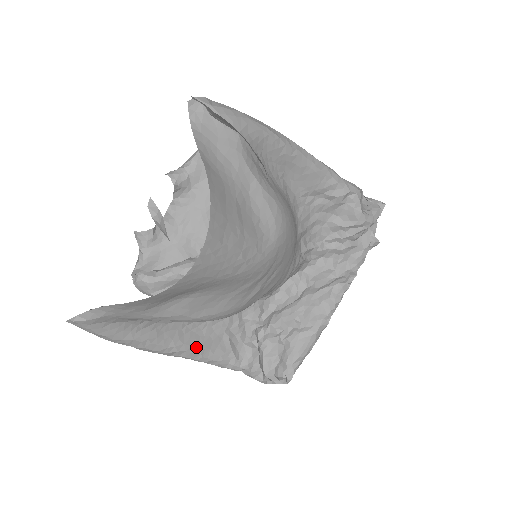
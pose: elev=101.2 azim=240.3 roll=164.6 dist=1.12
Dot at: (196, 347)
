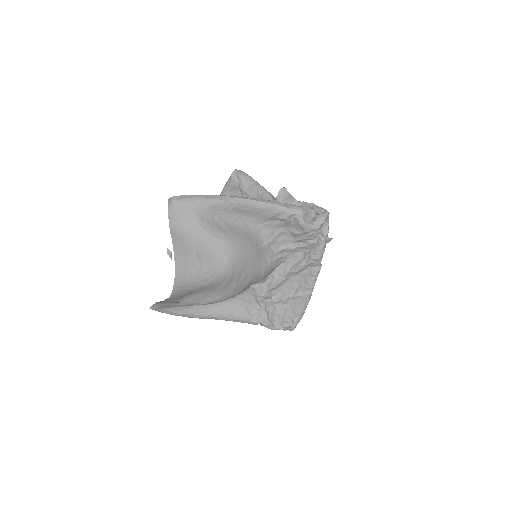
Dot at: (223, 314)
